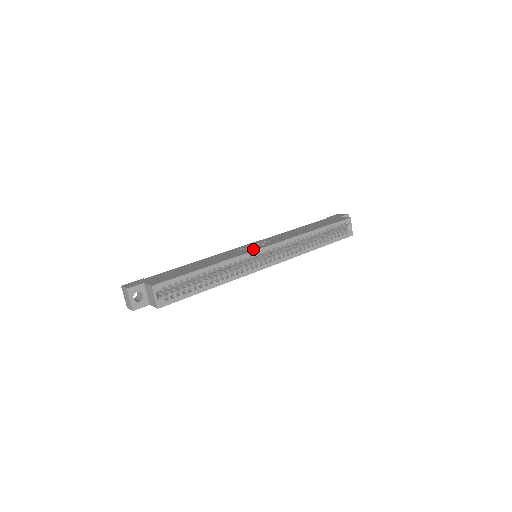
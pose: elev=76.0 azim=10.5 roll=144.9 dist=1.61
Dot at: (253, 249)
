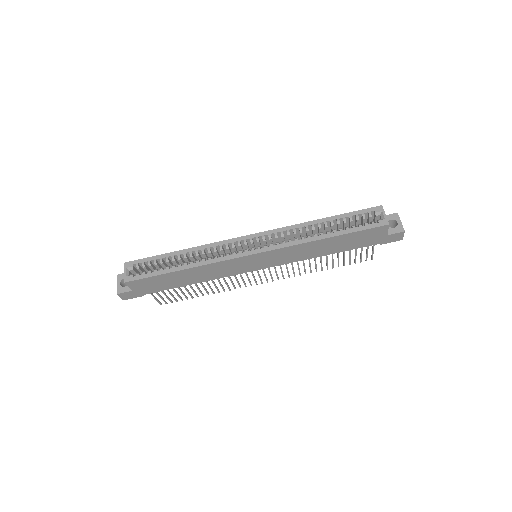
Dot at: occluded
